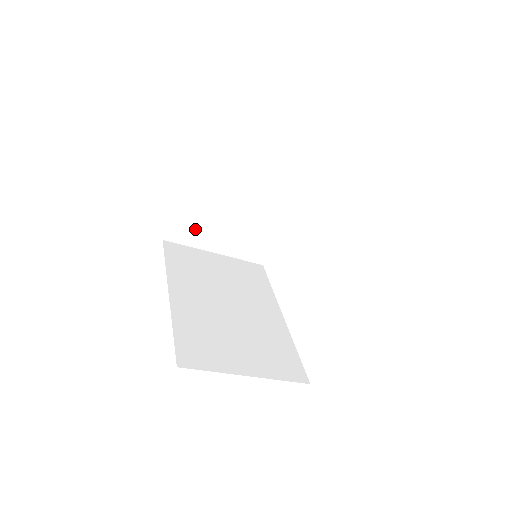
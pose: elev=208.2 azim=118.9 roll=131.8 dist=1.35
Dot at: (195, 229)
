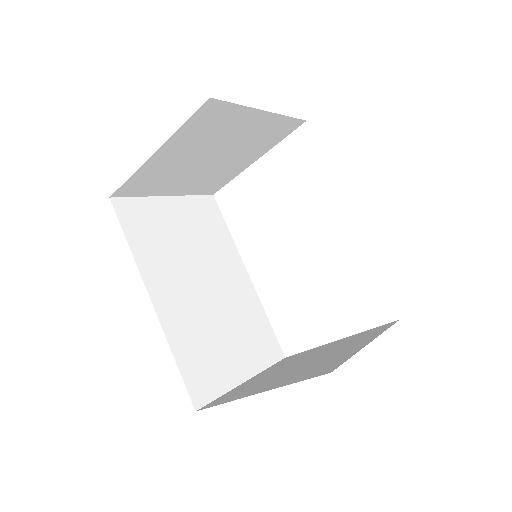
Dot at: (154, 182)
